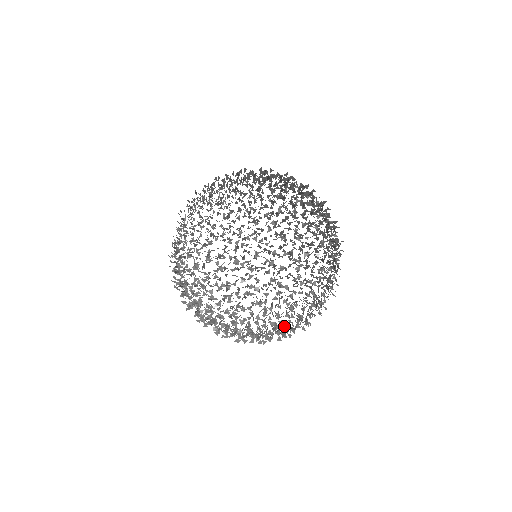
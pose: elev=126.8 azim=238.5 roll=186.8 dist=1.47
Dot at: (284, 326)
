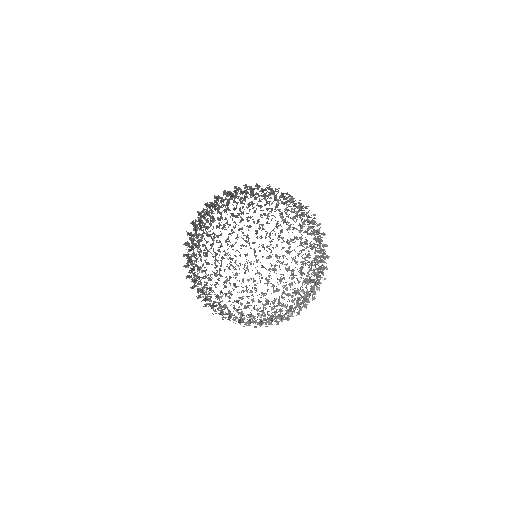
Dot at: occluded
